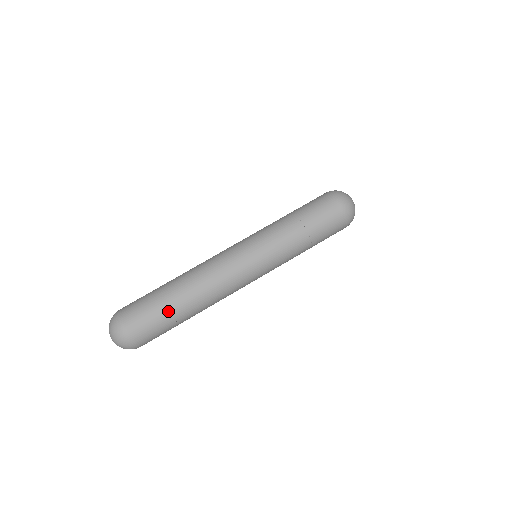
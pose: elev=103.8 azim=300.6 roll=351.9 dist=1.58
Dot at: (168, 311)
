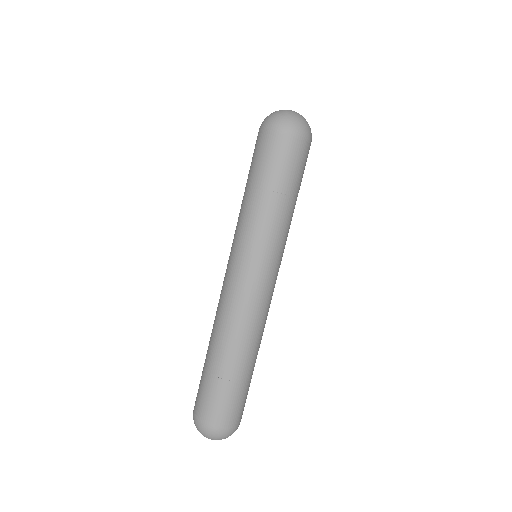
Dot at: (219, 379)
